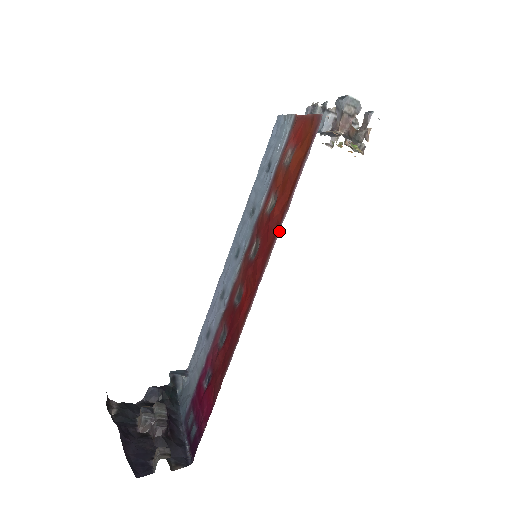
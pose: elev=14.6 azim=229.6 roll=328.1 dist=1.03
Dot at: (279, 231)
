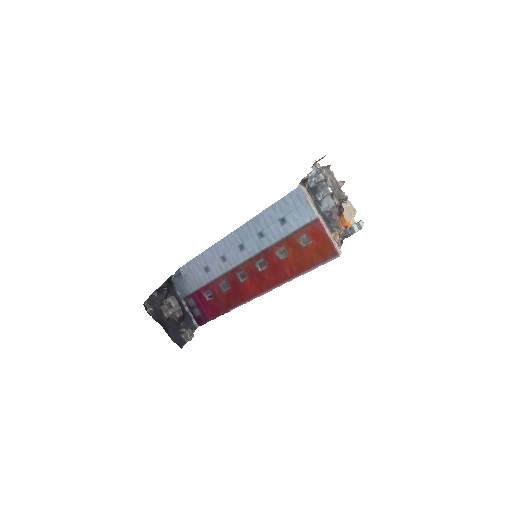
Dot at: occluded
